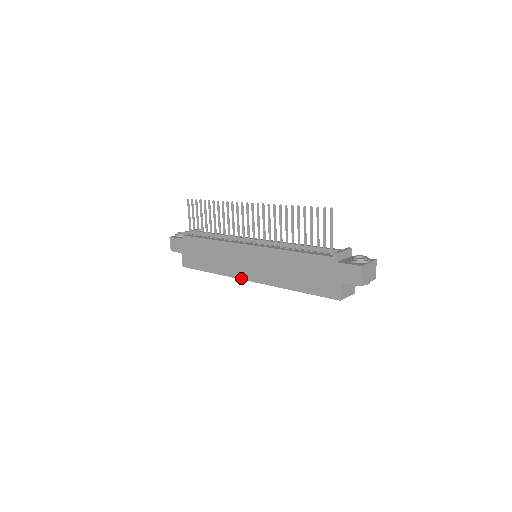
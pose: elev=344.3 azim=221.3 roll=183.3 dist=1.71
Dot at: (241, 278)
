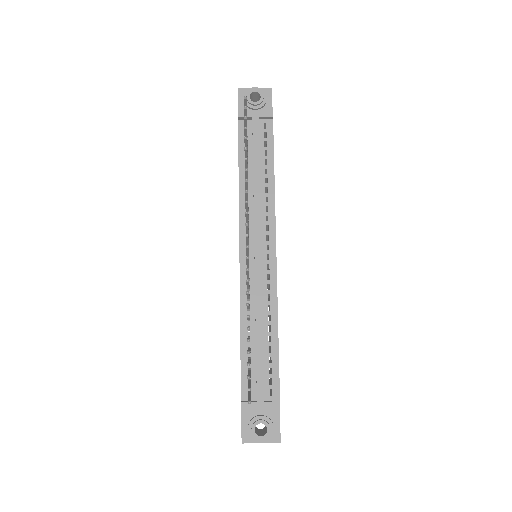
Dot at: occluded
